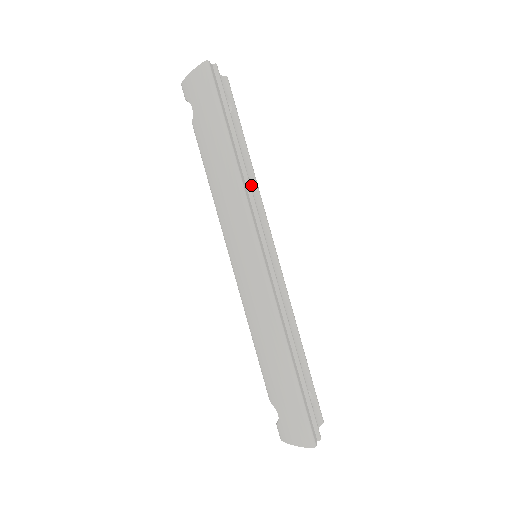
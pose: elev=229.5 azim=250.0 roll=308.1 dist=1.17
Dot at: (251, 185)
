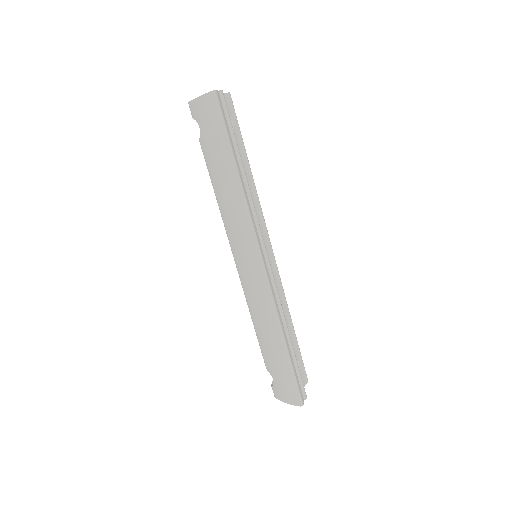
Dot at: (252, 194)
